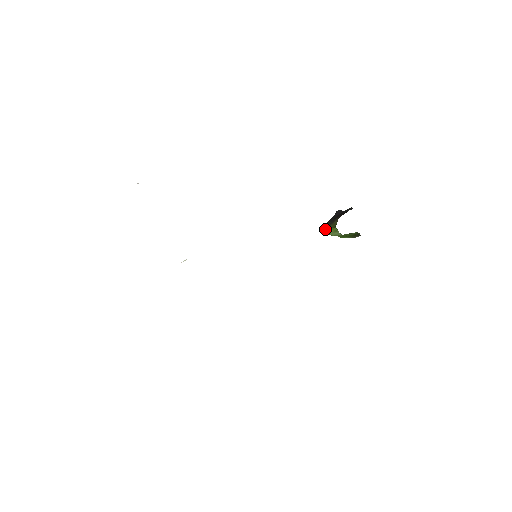
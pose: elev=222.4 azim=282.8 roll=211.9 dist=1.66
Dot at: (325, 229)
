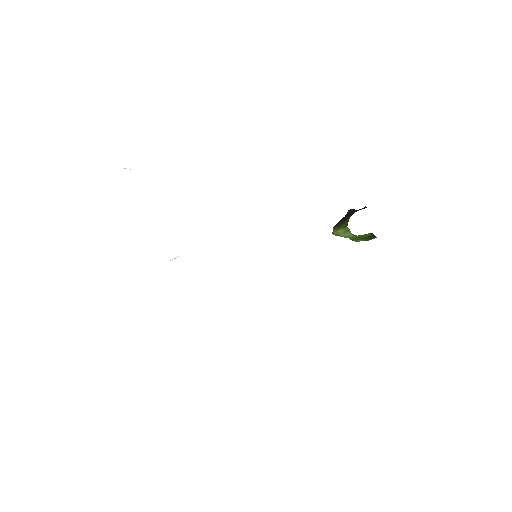
Dot at: (335, 230)
